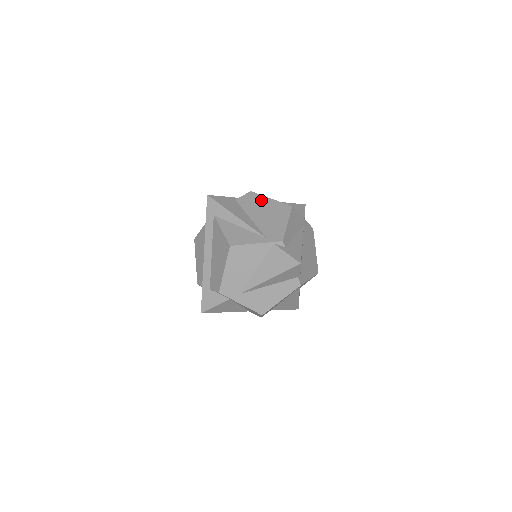
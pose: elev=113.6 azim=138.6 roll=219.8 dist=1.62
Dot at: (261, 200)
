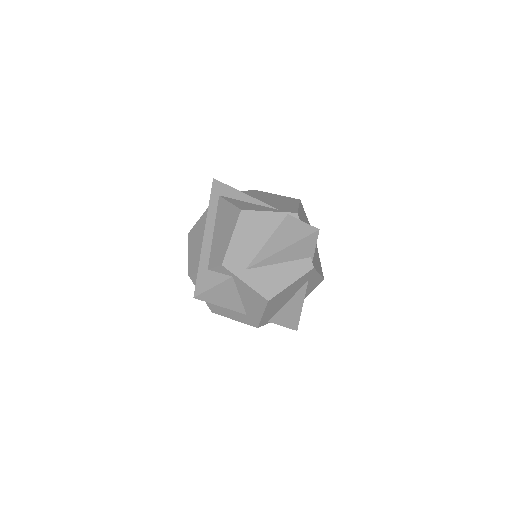
Dot at: (267, 194)
